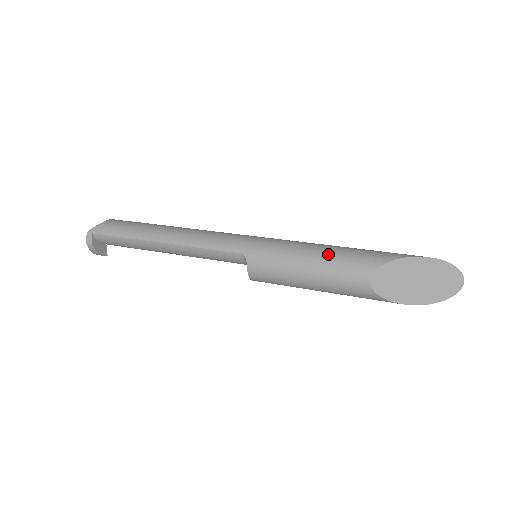
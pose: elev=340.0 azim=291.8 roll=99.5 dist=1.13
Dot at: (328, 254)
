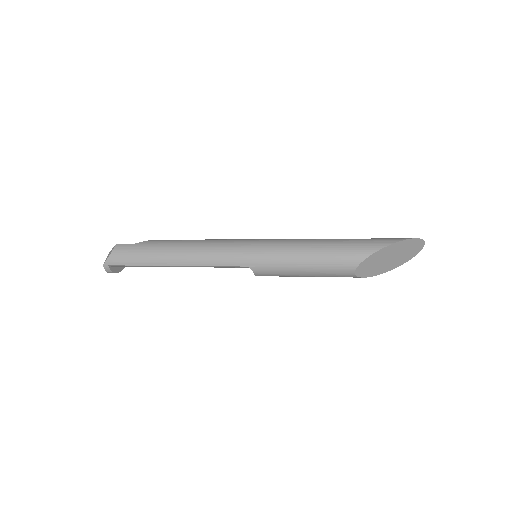
Dot at: (318, 258)
